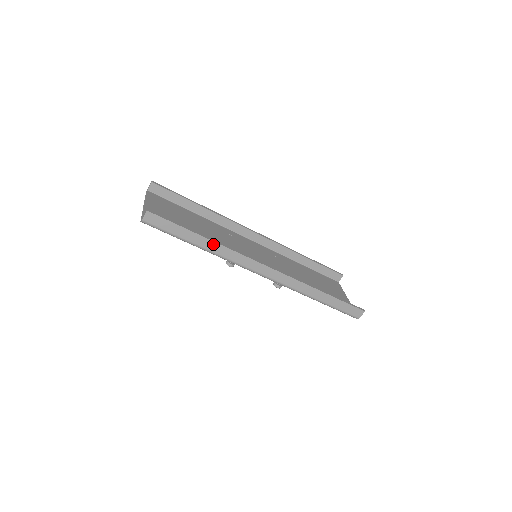
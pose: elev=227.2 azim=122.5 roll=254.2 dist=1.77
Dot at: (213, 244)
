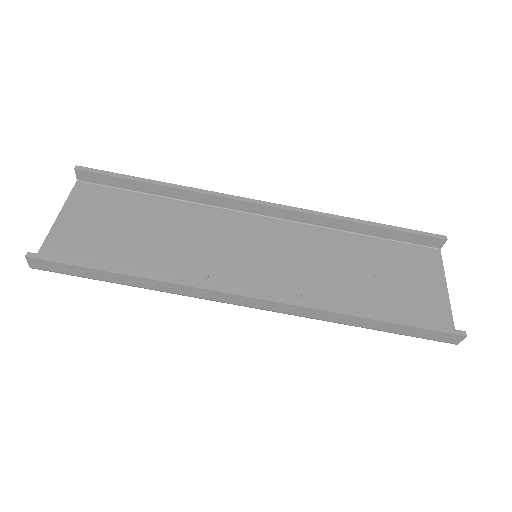
Dot at: (147, 281)
